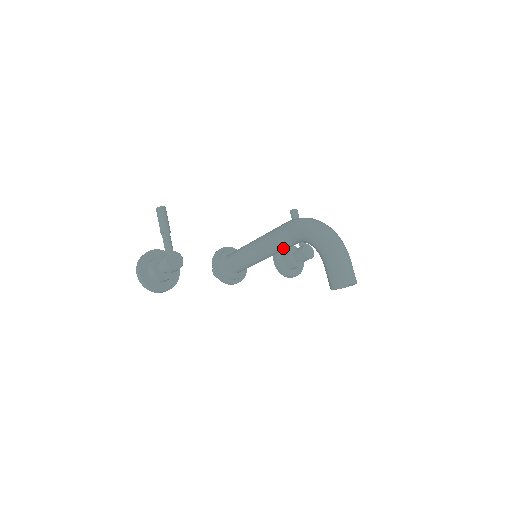
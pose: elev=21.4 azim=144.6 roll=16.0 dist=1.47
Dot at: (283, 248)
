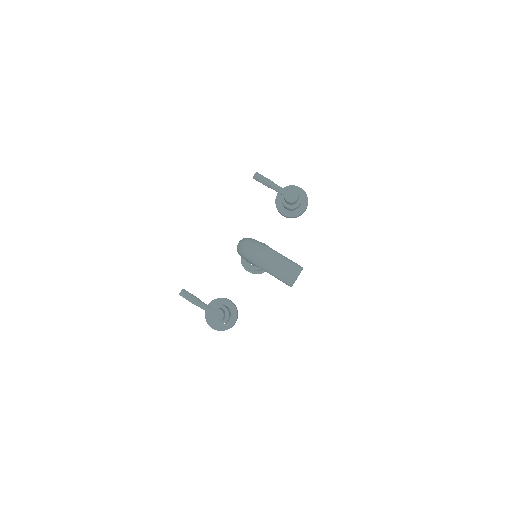
Dot at: occluded
